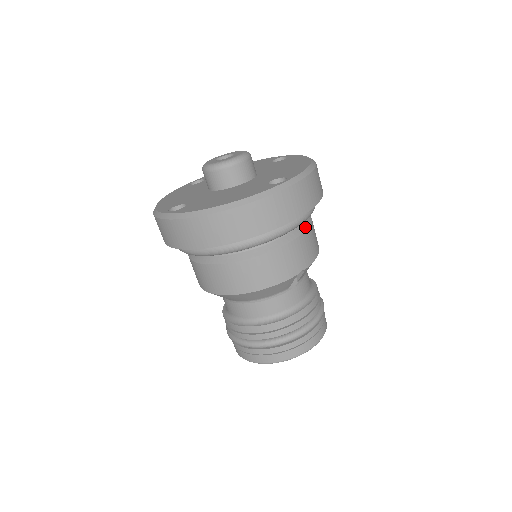
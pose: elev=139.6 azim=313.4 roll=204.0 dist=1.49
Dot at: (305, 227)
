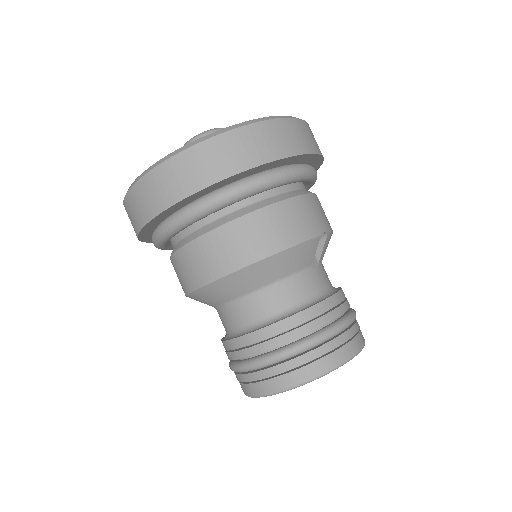
Dot at: occluded
